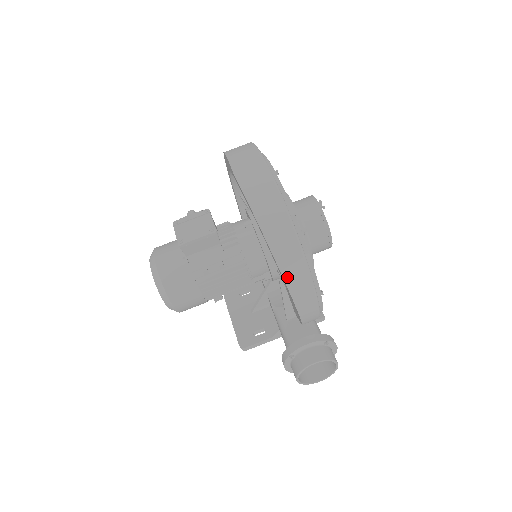
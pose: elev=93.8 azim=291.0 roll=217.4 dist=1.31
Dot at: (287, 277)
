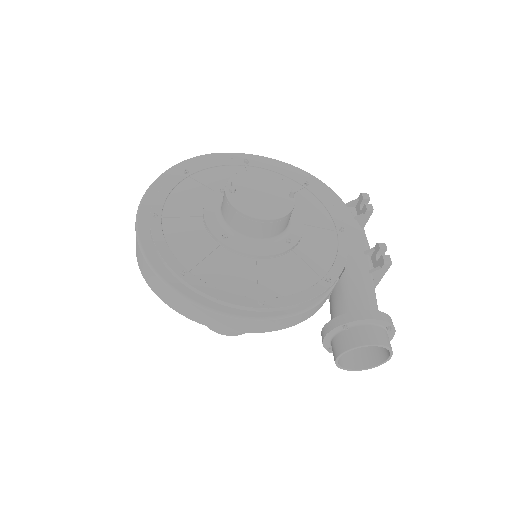
Dot at: (199, 321)
